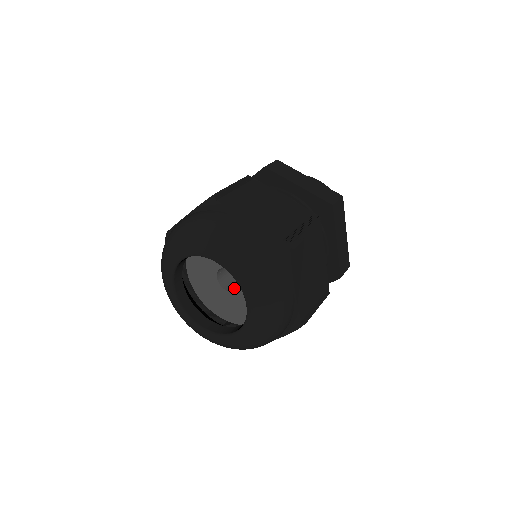
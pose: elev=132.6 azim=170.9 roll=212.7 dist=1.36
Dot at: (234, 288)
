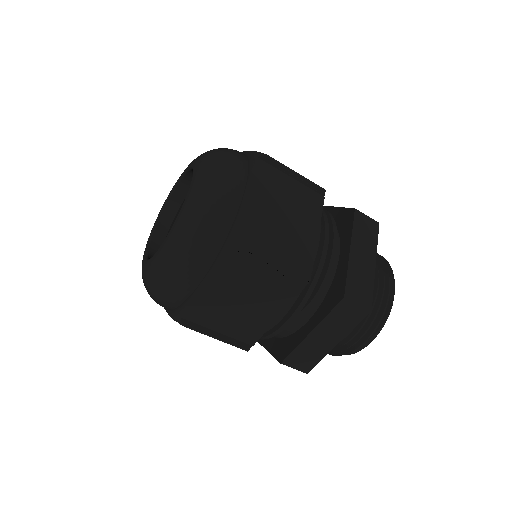
Dot at: occluded
